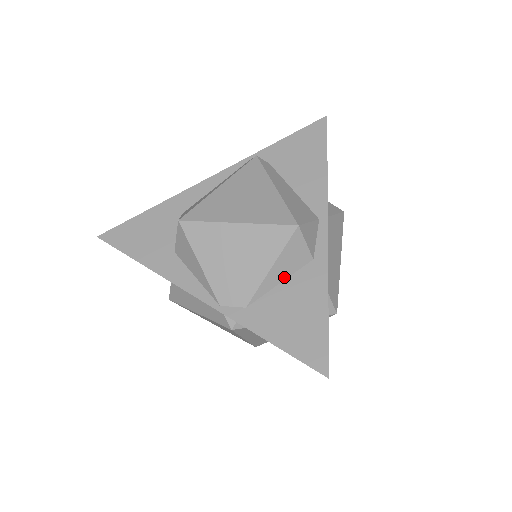
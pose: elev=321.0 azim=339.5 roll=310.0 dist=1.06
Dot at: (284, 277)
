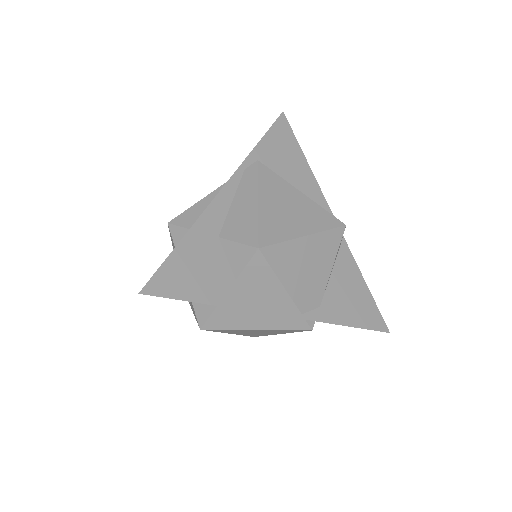
Dot at: (332, 270)
